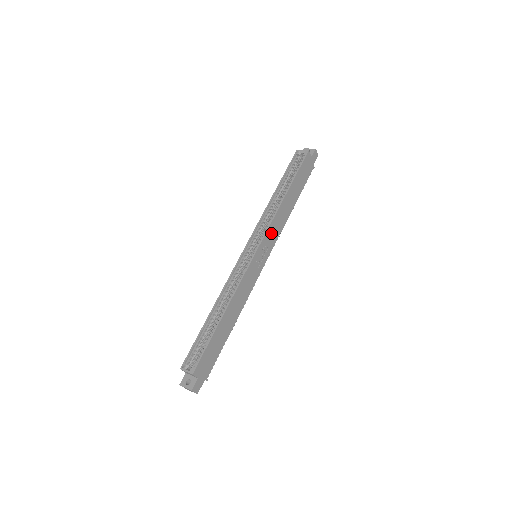
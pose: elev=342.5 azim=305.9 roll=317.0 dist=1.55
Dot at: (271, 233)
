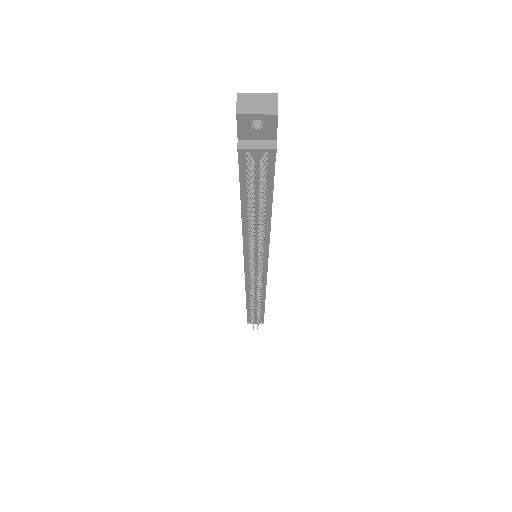
Dot at: occluded
